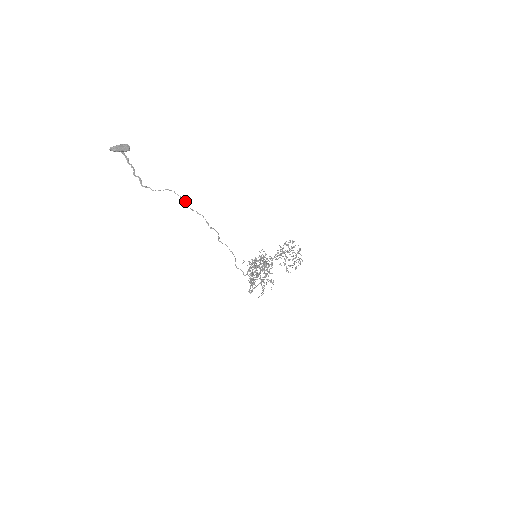
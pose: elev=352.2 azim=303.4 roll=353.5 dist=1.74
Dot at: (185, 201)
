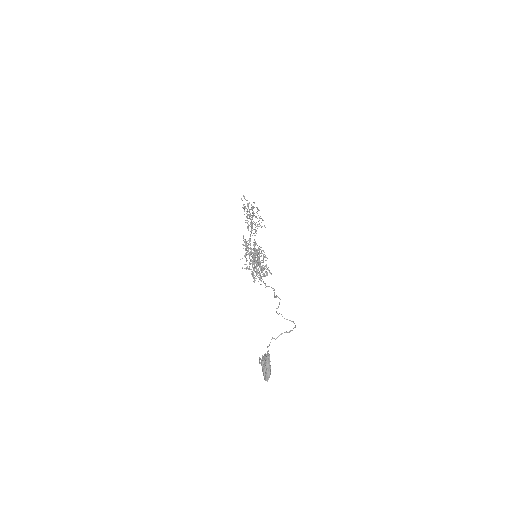
Dot at: (295, 325)
